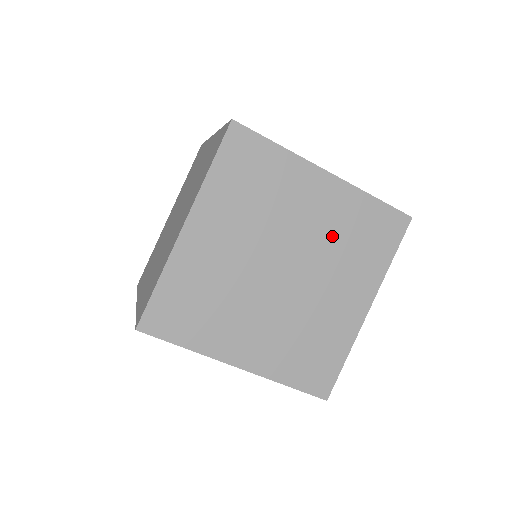
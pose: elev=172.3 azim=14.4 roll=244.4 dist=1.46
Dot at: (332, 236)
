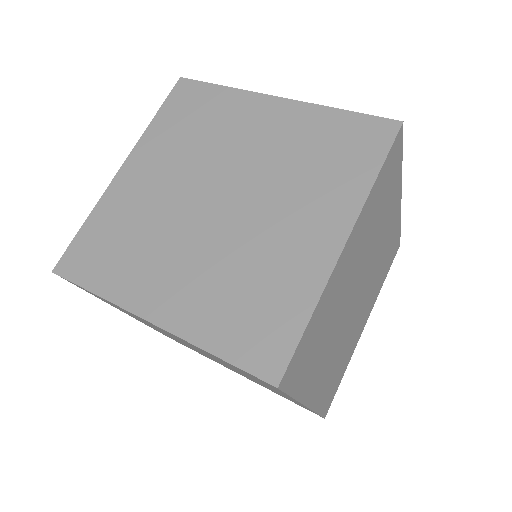
Dot at: (284, 158)
